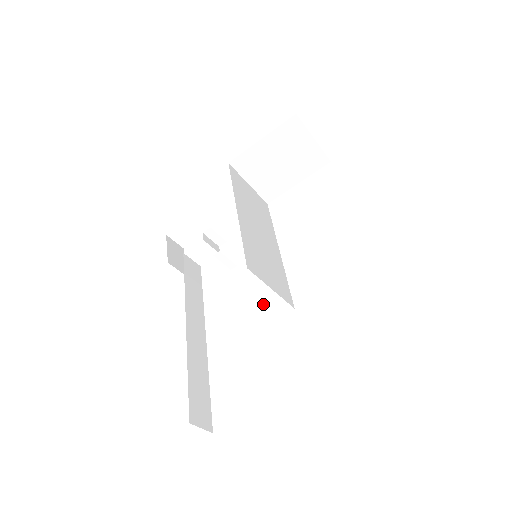
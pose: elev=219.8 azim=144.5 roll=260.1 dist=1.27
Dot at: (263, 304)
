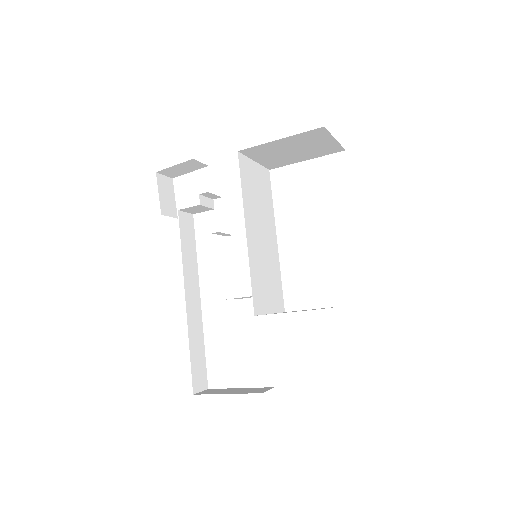
Dot at: occluded
